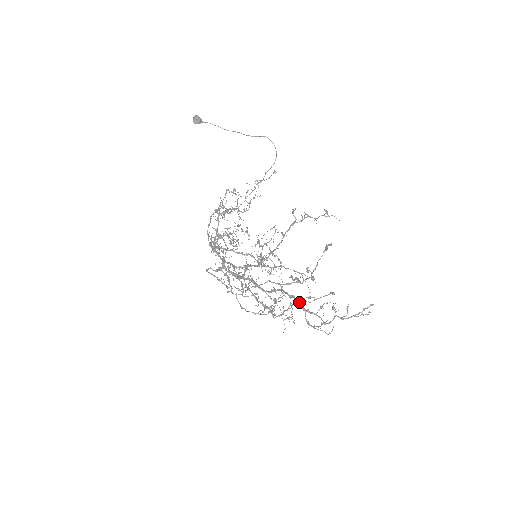
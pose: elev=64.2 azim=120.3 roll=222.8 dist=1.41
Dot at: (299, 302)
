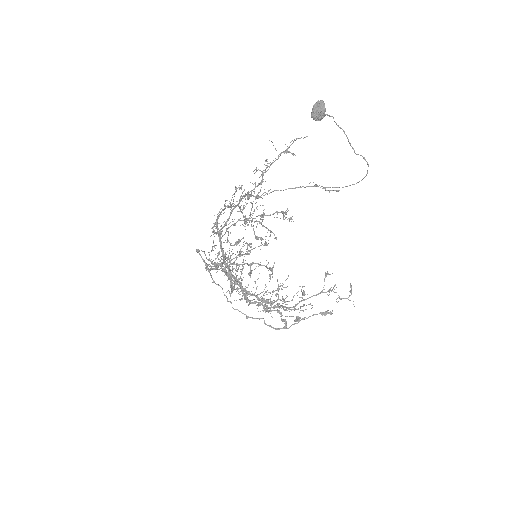
Dot at: occluded
